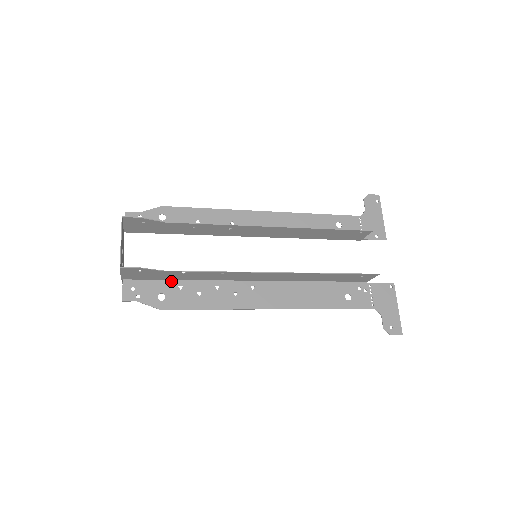
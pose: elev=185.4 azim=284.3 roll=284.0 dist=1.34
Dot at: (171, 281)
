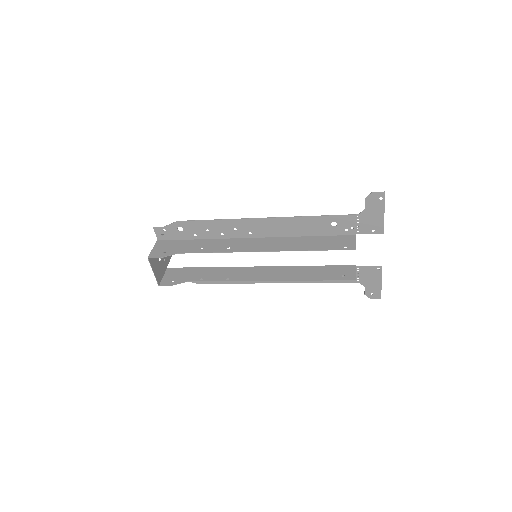
Dot at: (199, 269)
